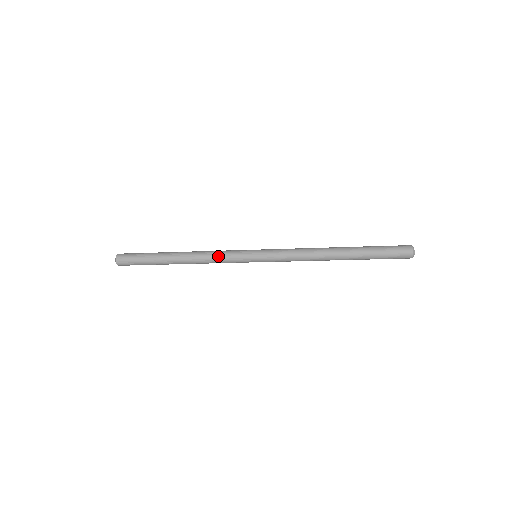
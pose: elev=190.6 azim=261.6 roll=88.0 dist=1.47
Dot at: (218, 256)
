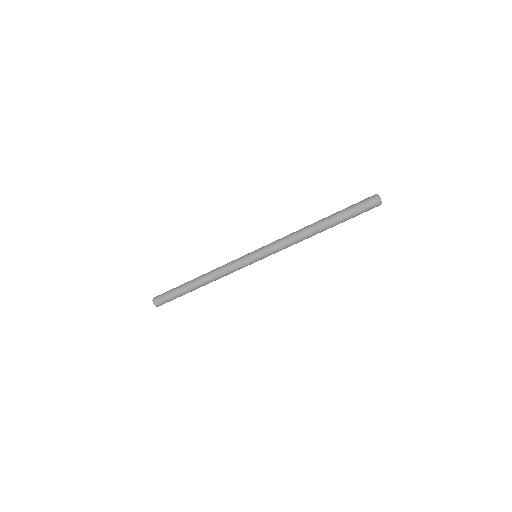
Dot at: (227, 270)
